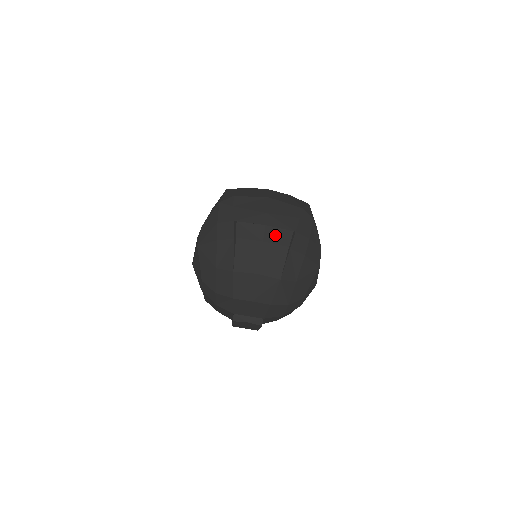
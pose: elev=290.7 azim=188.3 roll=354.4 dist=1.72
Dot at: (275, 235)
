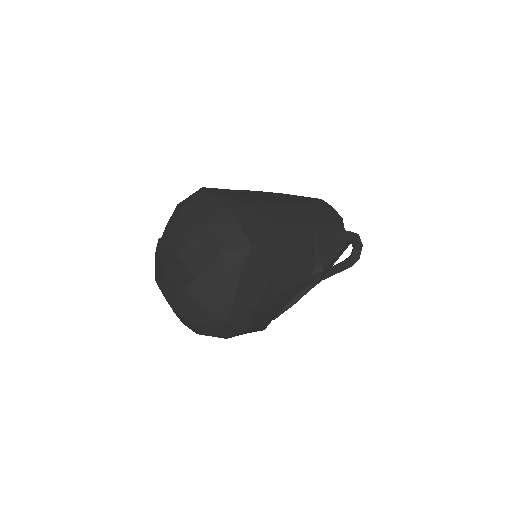
Dot at: (172, 273)
